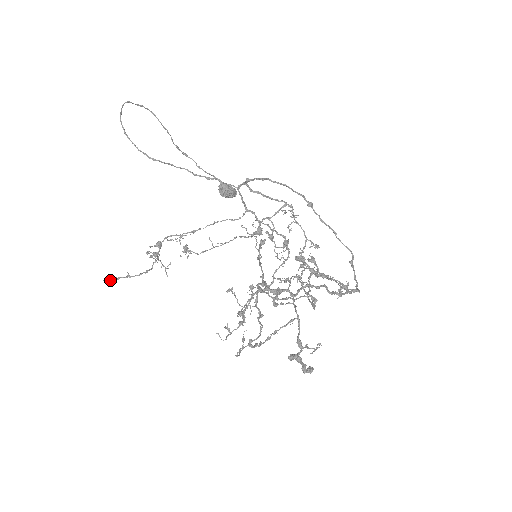
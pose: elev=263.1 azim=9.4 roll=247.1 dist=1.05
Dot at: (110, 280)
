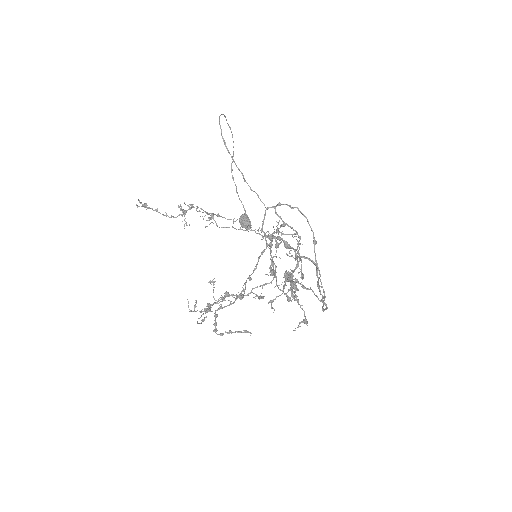
Dot at: occluded
